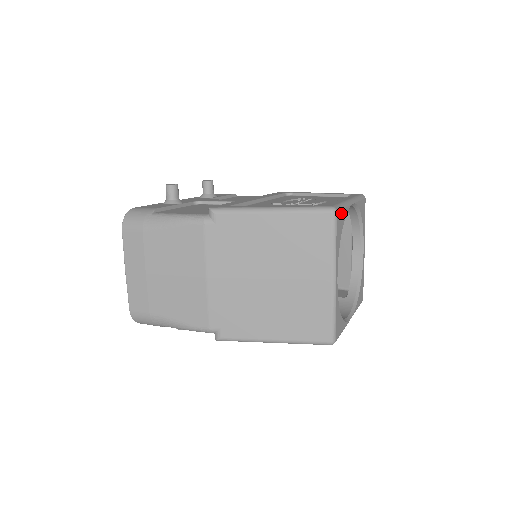
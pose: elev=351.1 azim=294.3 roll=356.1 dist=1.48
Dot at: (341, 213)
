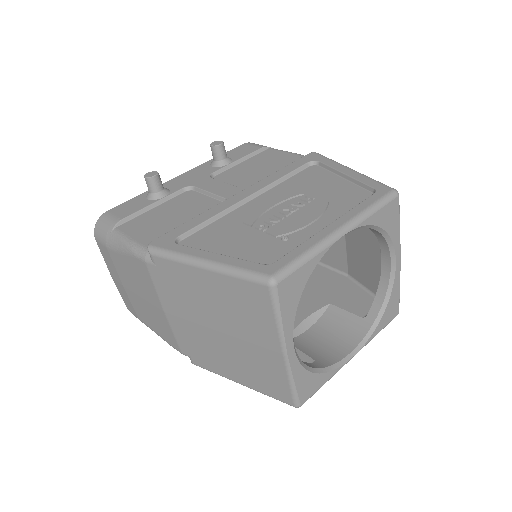
Dot at: (295, 275)
